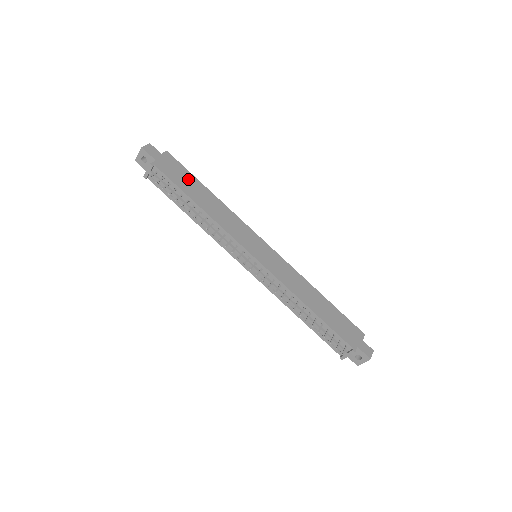
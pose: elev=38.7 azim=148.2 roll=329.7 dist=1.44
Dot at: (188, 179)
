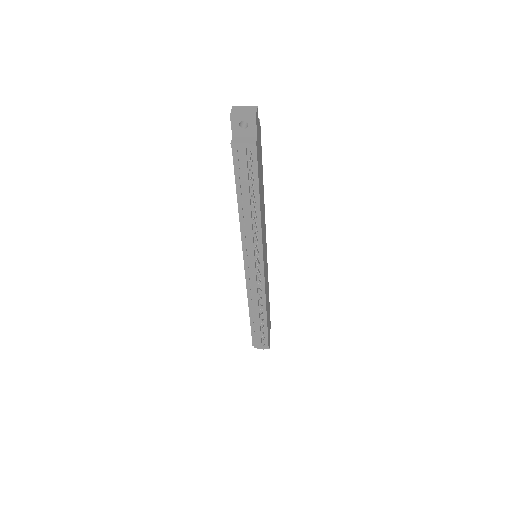
Dot at: (261, 165)
